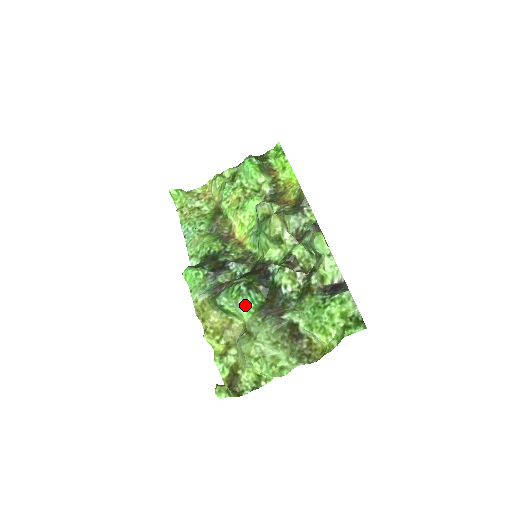
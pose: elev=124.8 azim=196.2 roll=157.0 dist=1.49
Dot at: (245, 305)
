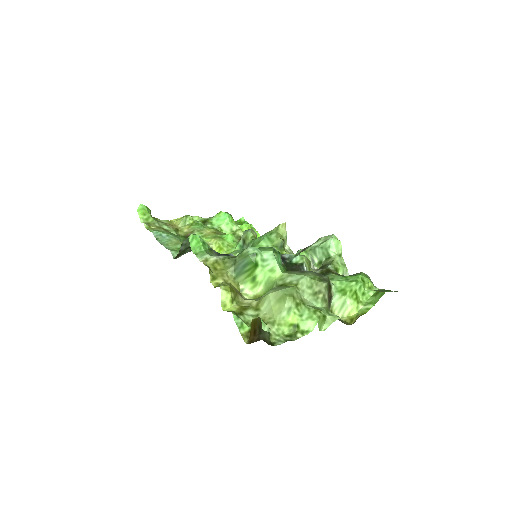
Dot at: (278, 261)
